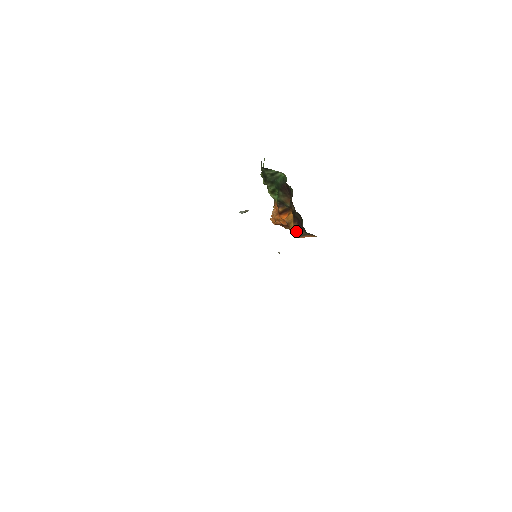
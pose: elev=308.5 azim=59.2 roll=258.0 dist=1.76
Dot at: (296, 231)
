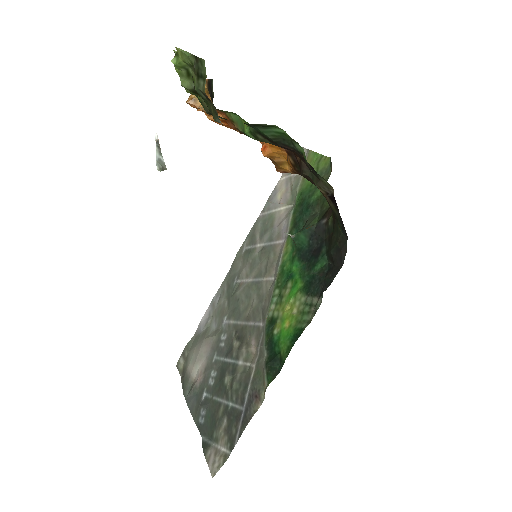
Dot at: occluded
